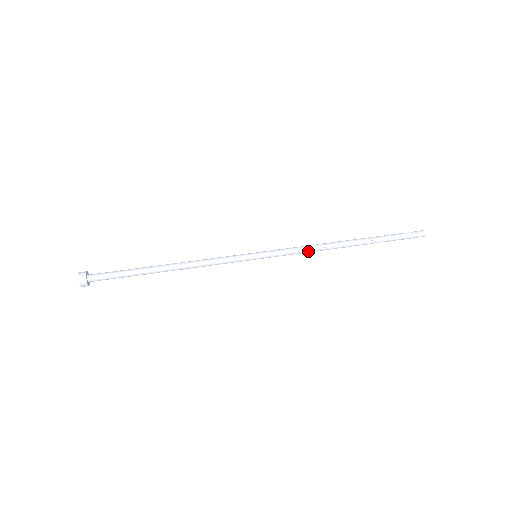
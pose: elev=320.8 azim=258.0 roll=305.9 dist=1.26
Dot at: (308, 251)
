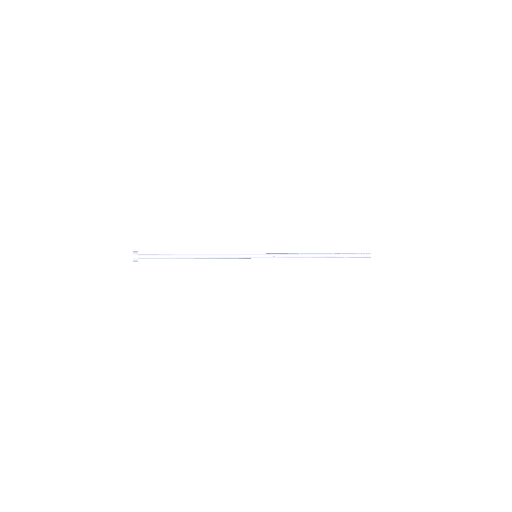
Dot at: (292, 255)
